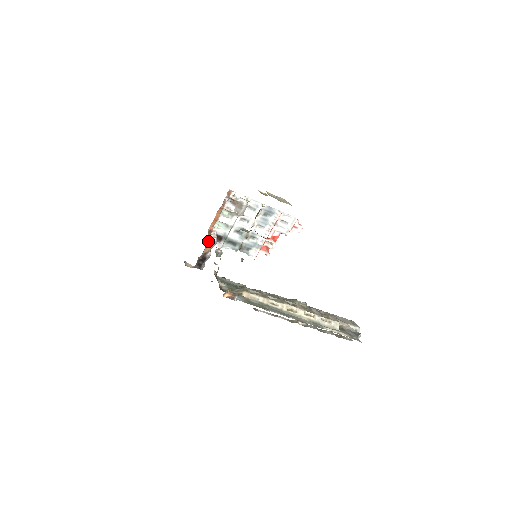
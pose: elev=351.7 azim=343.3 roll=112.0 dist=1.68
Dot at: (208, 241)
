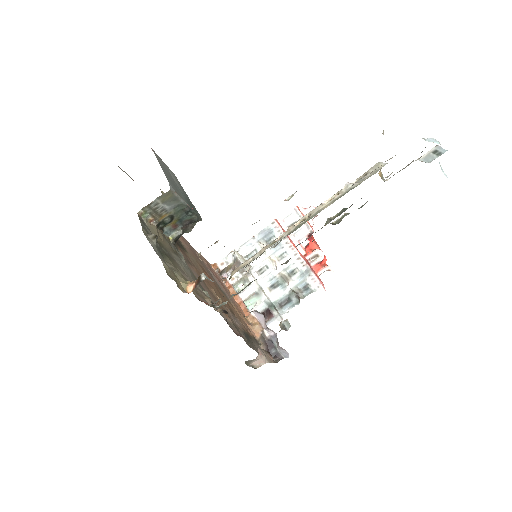
Dot at: (249, 323)
